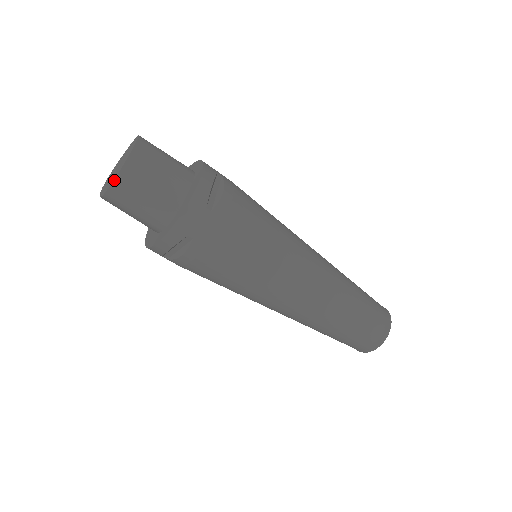
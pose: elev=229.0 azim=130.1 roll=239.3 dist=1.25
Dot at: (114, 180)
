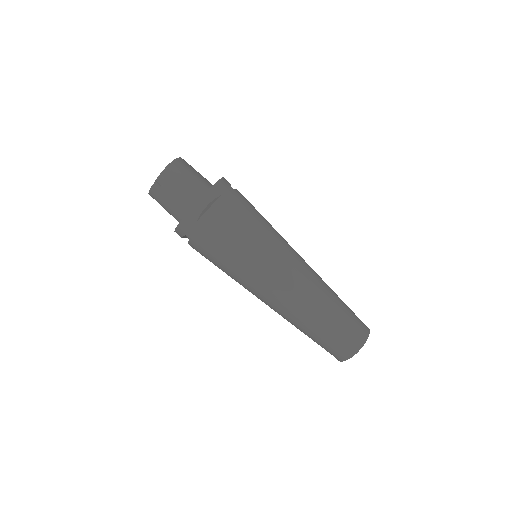
Dot at: (174, 160)
